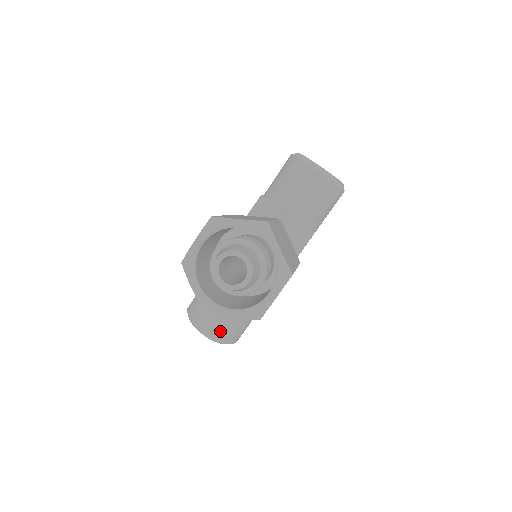
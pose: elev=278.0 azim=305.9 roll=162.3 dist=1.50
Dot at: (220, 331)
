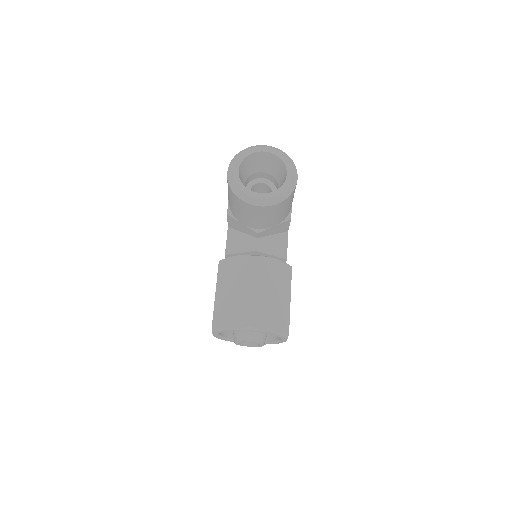
Dot at: occluded
